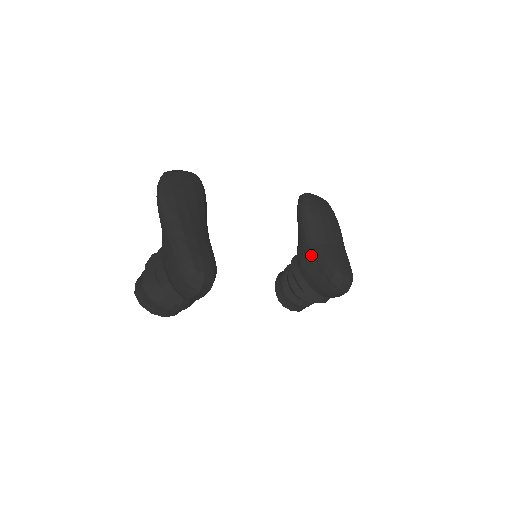
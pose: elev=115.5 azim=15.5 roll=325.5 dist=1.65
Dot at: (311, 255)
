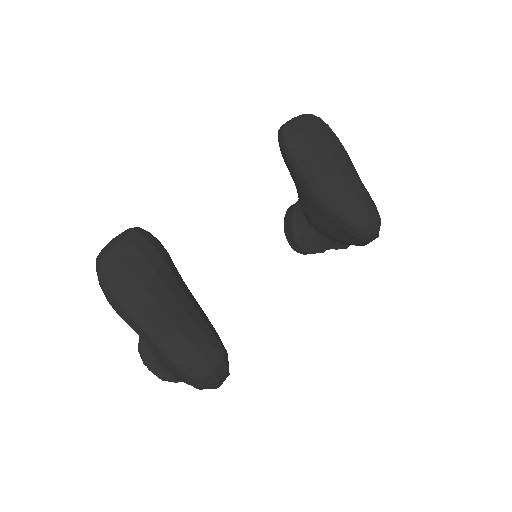
Dot at: (320, 211)
